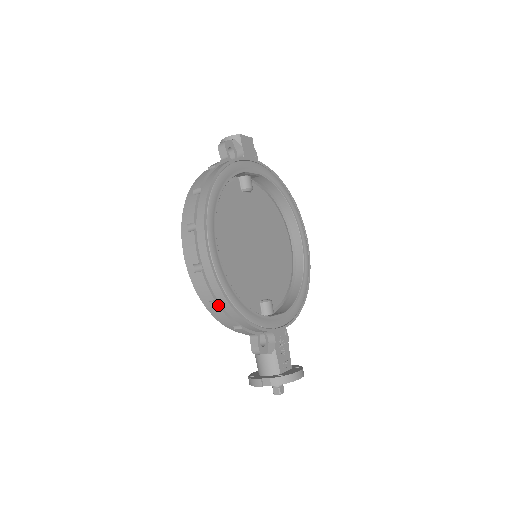
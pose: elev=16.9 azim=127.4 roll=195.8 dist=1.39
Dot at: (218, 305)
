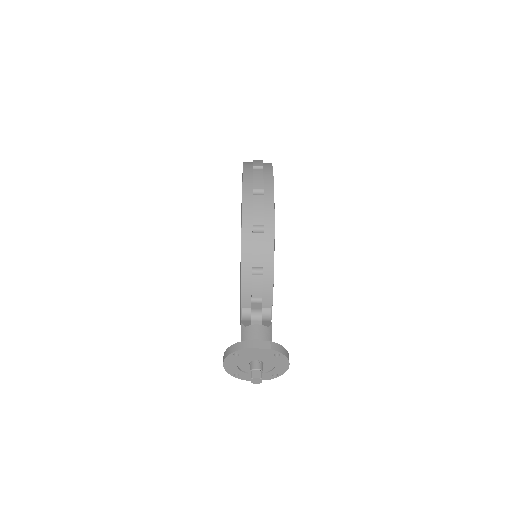
Dot at: (262, 232)
